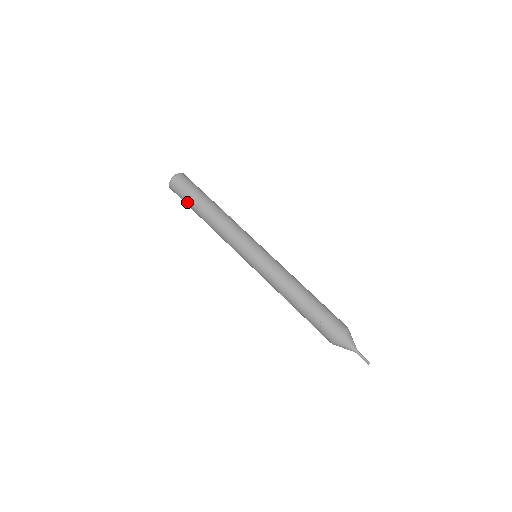
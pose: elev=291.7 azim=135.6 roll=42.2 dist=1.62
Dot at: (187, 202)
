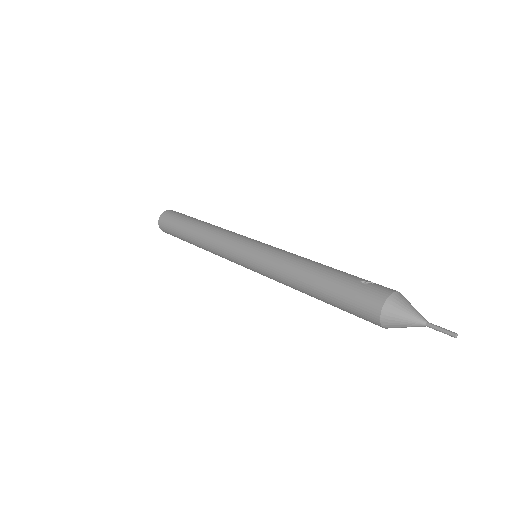
Dot at: (182, 218)
